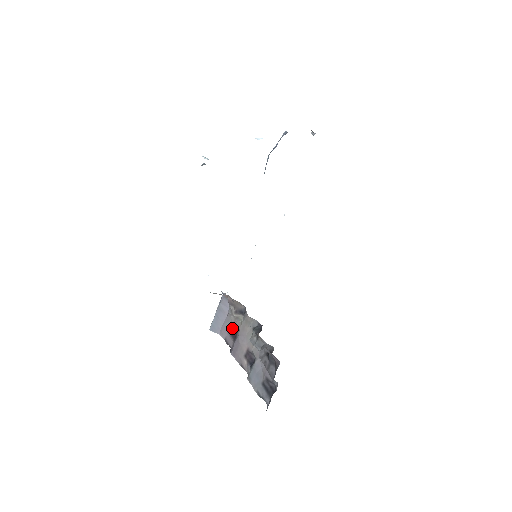
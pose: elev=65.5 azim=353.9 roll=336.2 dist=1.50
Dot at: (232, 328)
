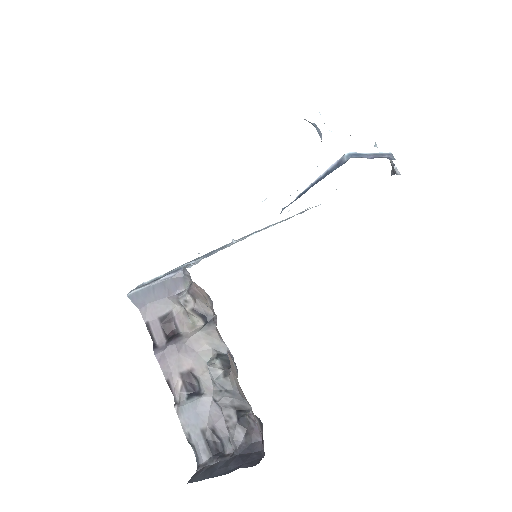
Dot at: (170, 319)
